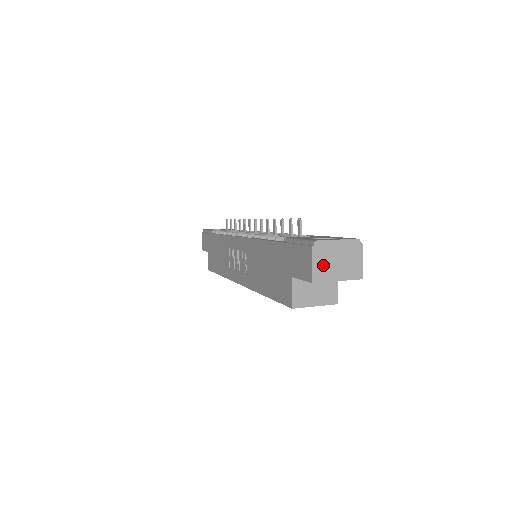
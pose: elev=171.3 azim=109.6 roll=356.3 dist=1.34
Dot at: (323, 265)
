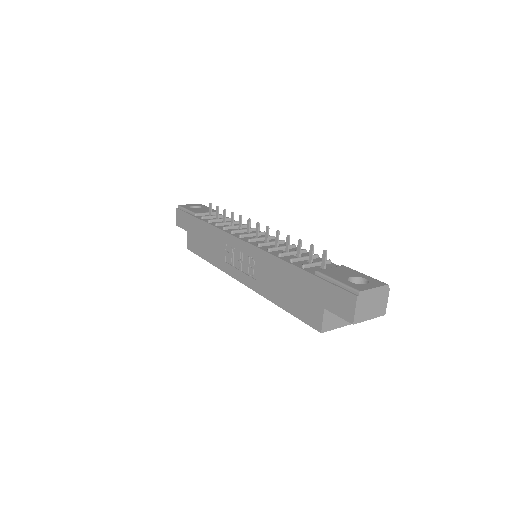
Dot at: (362, 309)
